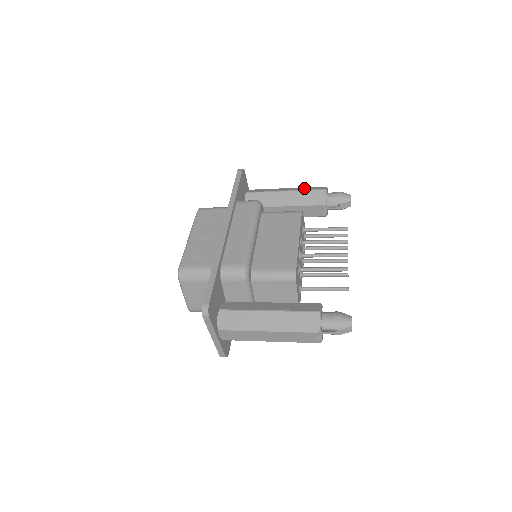
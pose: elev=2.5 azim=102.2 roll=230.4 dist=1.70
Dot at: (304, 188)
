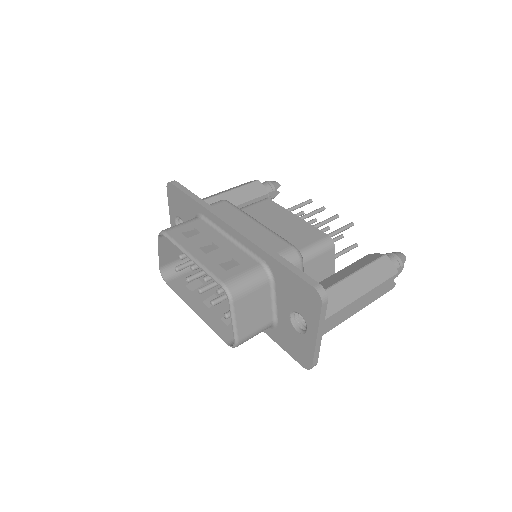
Dot at: (235, 187)
